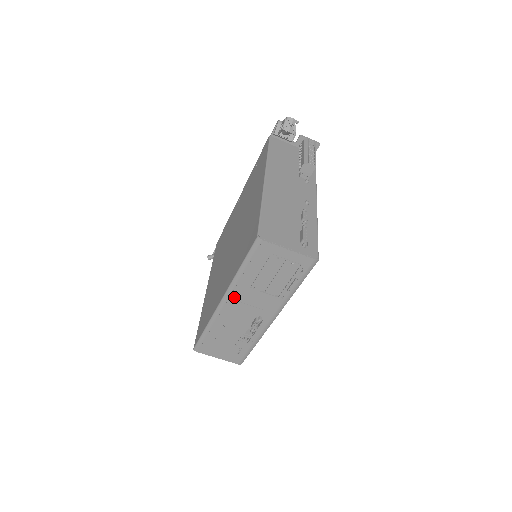
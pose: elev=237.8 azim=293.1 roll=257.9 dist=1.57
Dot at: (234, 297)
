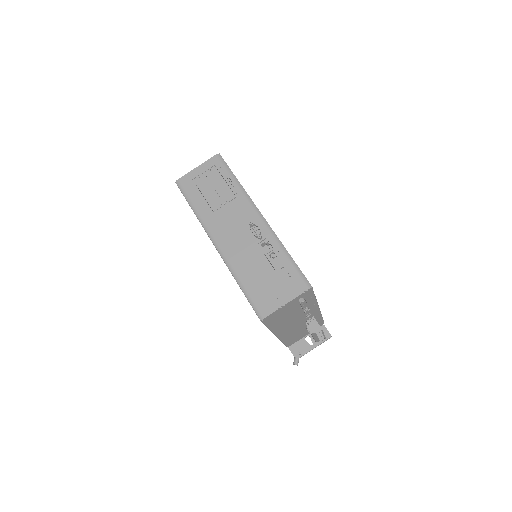
Dot at: (215, 231)
